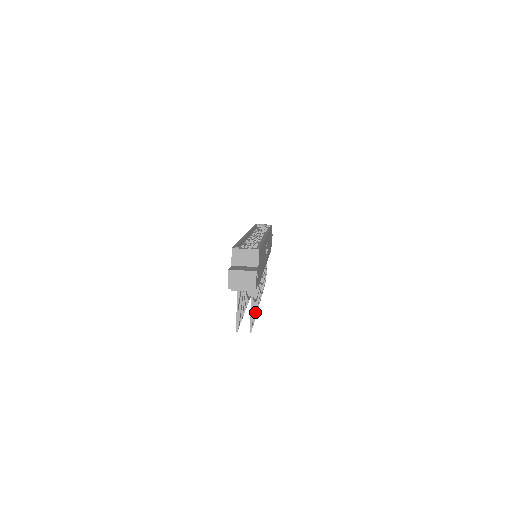
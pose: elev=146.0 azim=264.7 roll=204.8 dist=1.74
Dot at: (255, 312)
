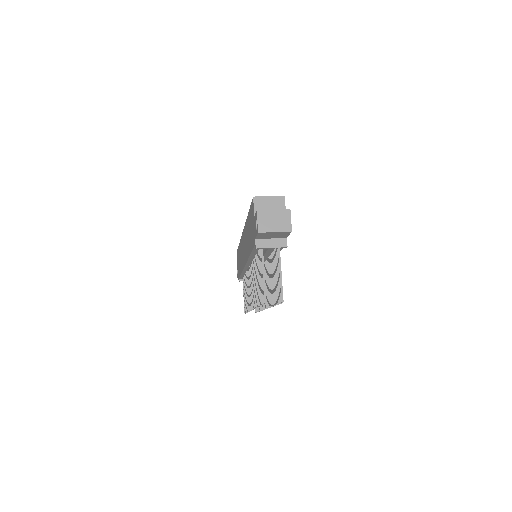
Dot at: occluded
